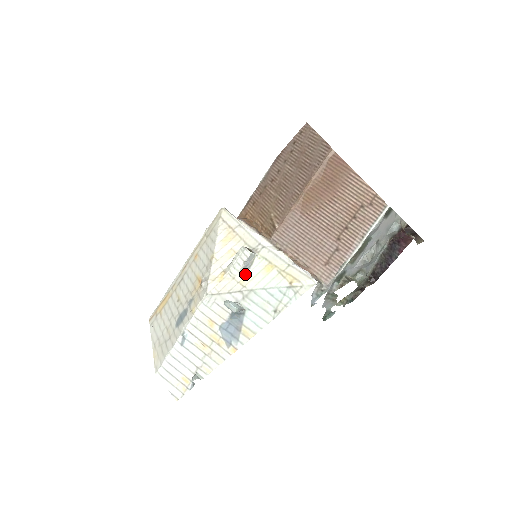
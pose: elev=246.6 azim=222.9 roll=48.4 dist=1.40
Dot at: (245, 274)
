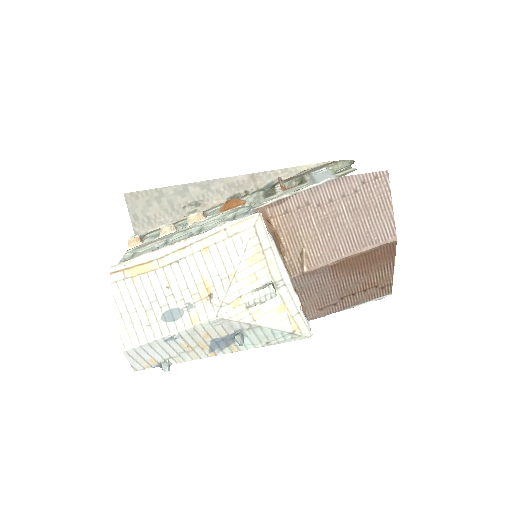
Dot at: (259, 307)
